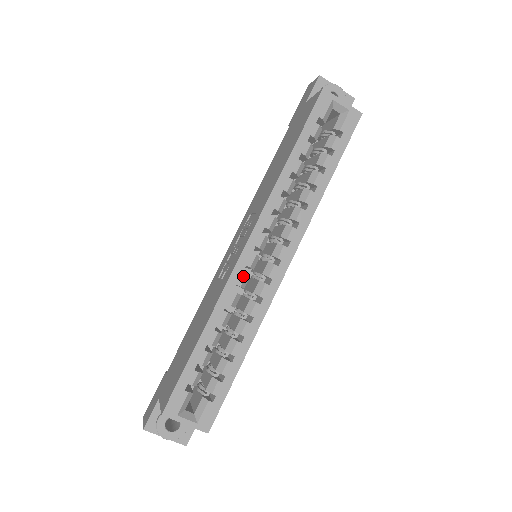
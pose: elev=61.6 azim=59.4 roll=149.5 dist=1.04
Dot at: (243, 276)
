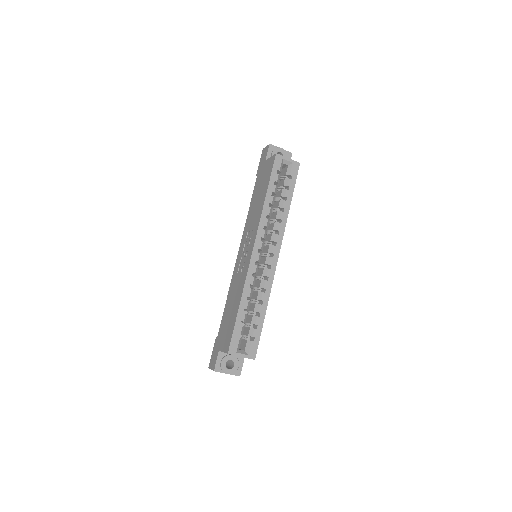
Dot at: (255, 267)
